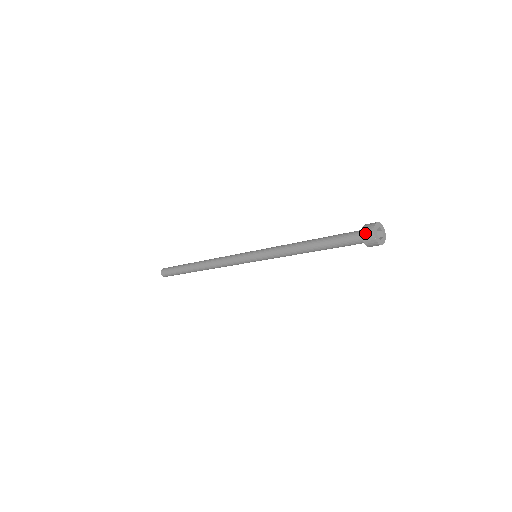
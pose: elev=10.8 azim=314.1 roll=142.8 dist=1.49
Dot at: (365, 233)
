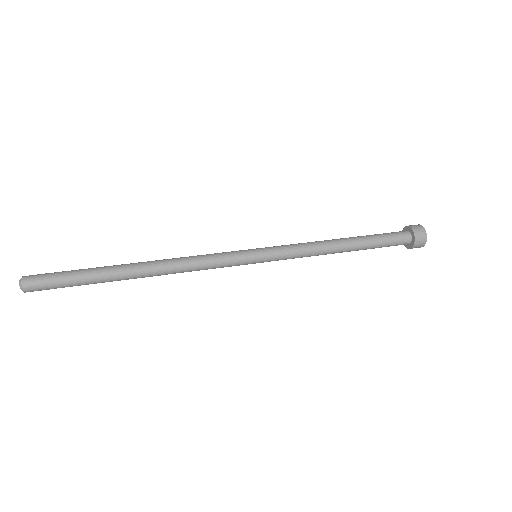
Dot at: occluded
